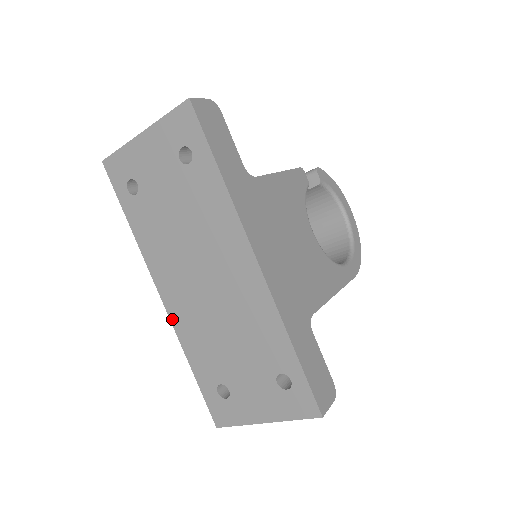
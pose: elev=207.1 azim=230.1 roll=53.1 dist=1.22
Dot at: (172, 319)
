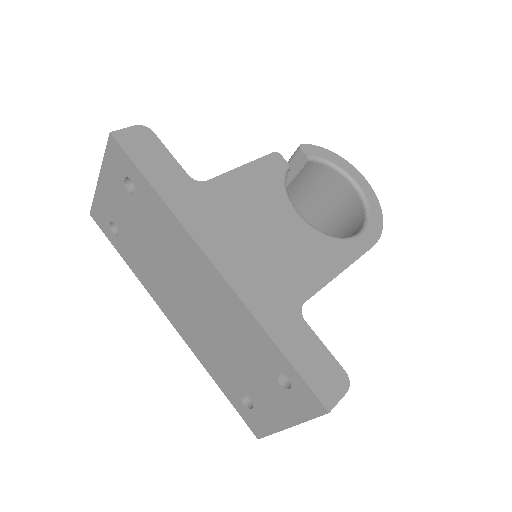
Dot at: (186, 341)
